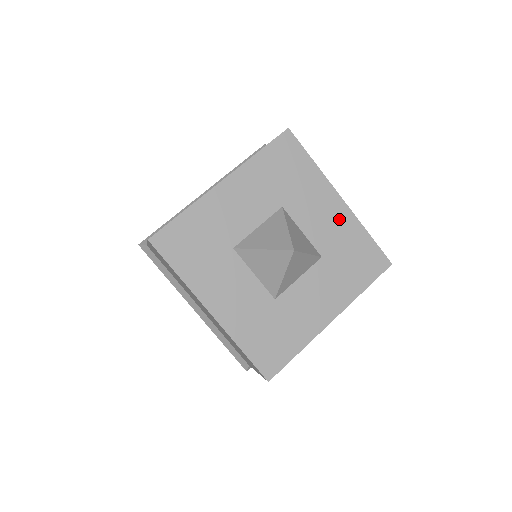
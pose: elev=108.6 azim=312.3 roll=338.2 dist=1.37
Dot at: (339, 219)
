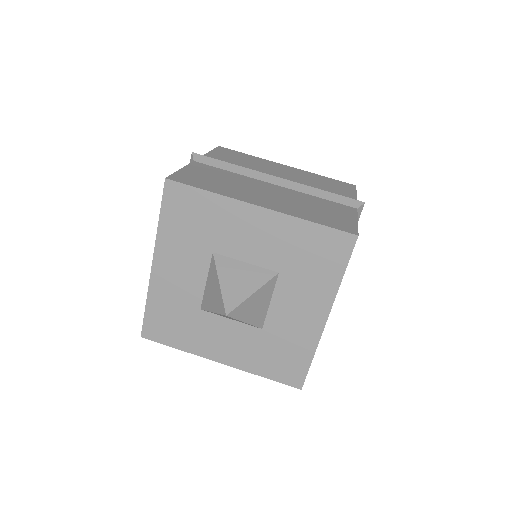
Dot at: (306, 327)
